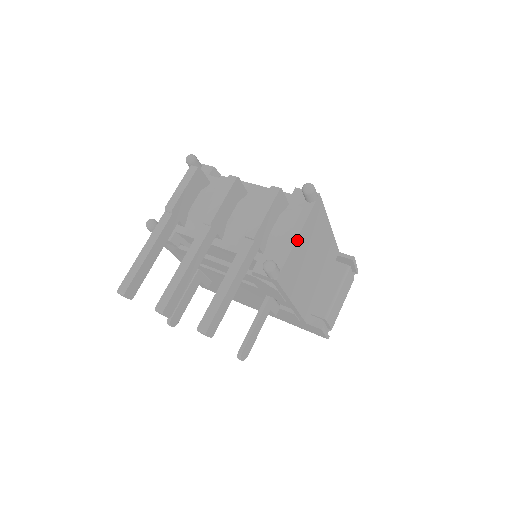
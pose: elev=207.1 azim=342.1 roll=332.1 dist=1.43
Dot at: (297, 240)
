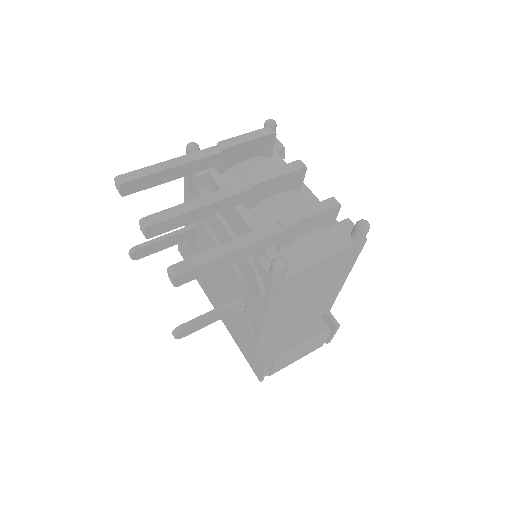
Dot at: (319, 263)
